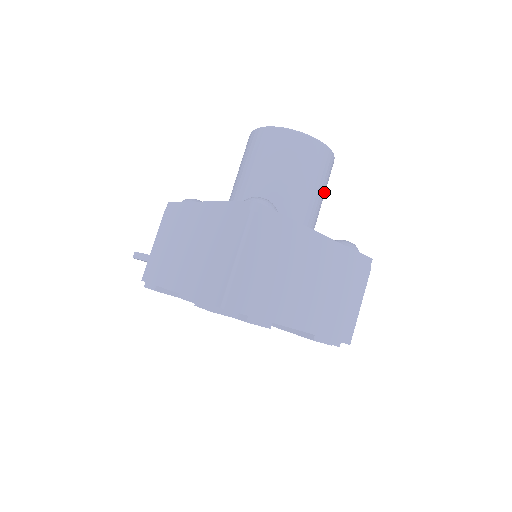
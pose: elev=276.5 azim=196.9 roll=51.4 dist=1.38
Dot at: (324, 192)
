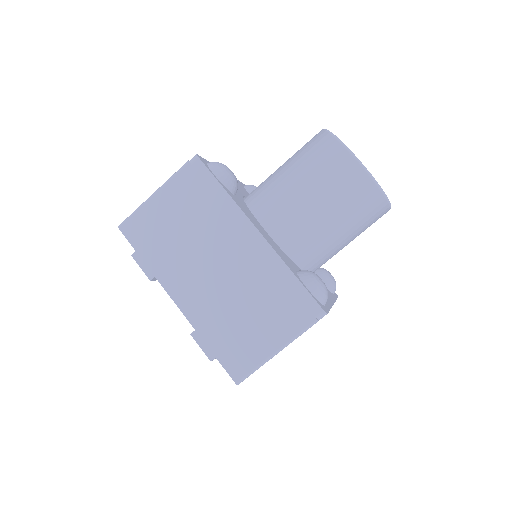
Dot at: (341, 219)
